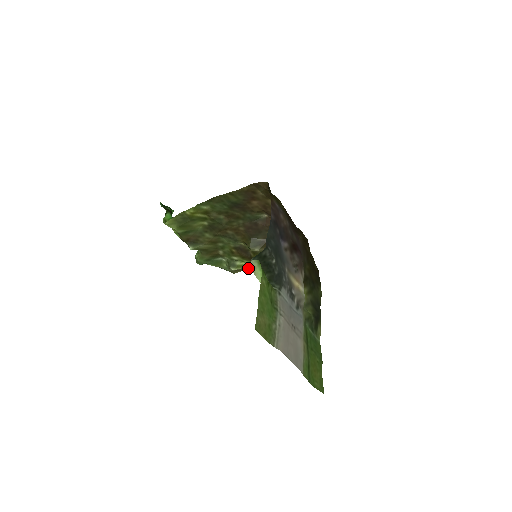
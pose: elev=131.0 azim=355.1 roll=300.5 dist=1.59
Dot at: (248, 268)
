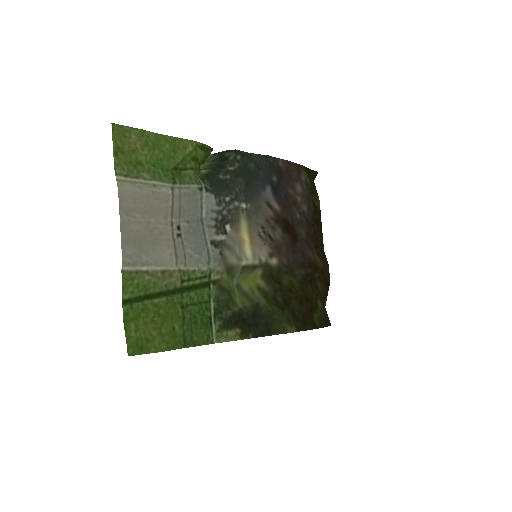
Dot at: occluded
